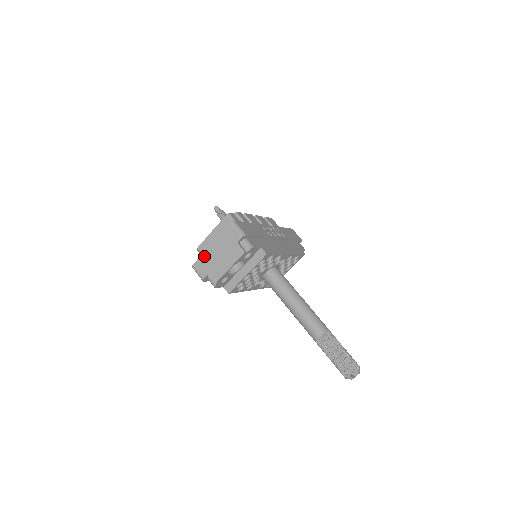
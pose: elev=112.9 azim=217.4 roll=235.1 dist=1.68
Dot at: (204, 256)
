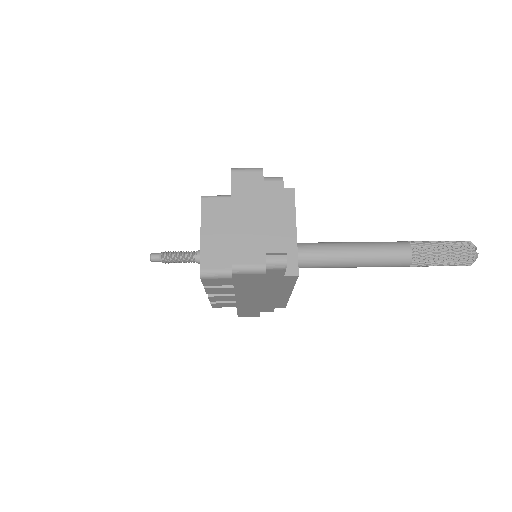
Dot at: (237, 238)
